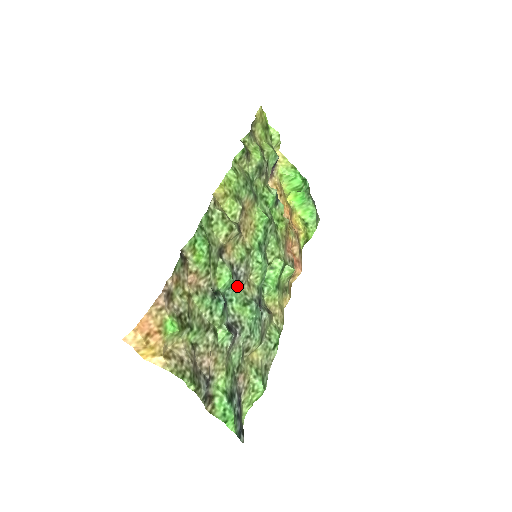
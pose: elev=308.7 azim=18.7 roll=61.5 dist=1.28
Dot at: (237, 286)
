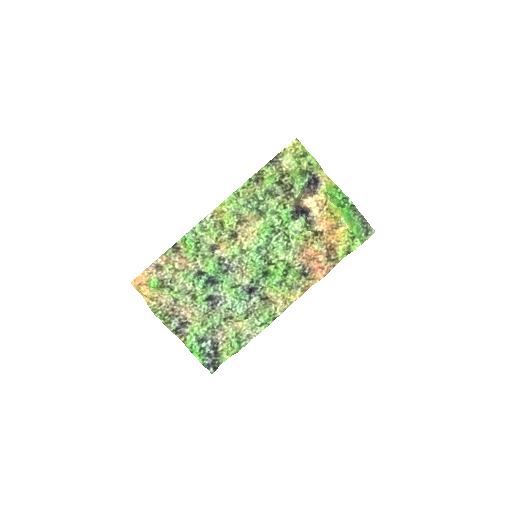
Dot at: (229, 273)
